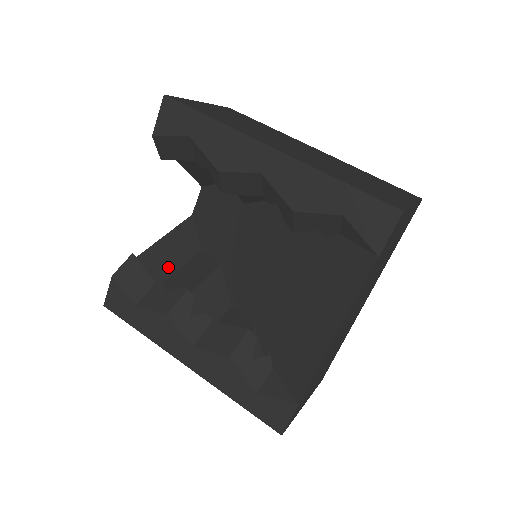
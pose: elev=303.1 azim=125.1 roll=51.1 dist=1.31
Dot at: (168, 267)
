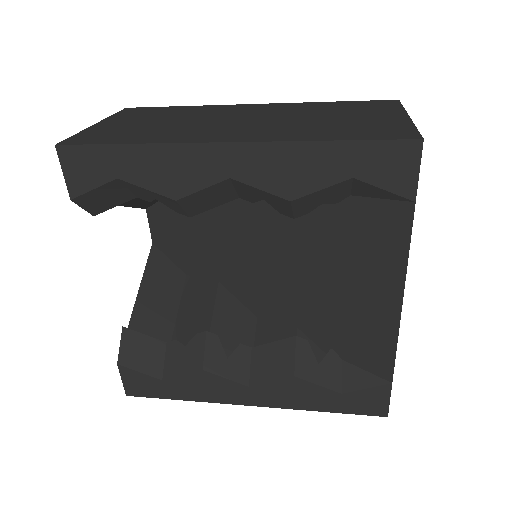
Dot at: (166, 315)
